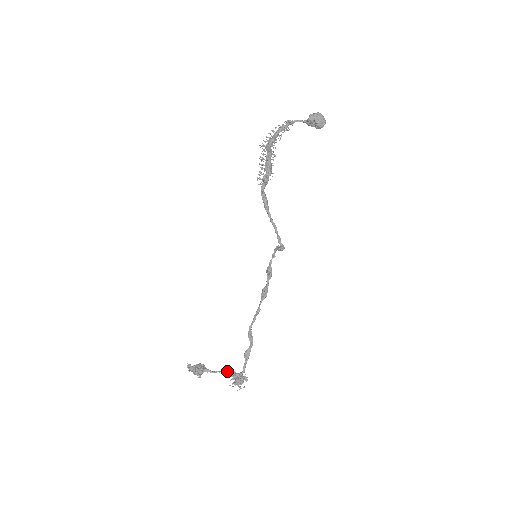
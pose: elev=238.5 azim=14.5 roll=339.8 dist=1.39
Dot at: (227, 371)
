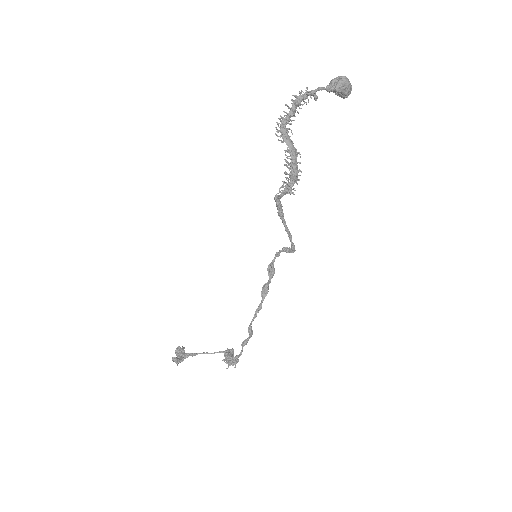
Dot at: occluded
